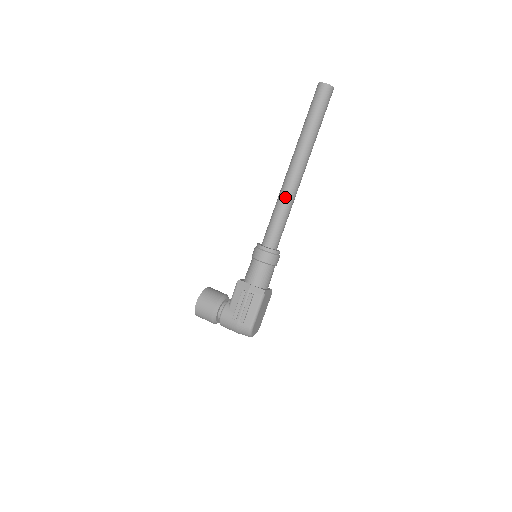
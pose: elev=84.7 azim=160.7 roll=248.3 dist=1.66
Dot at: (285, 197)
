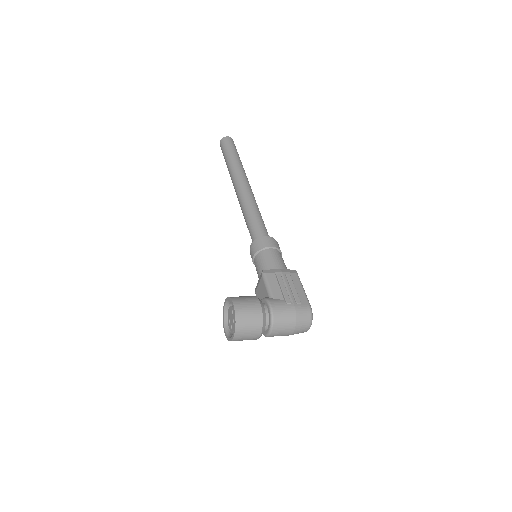
Dot at: (253, 201)
